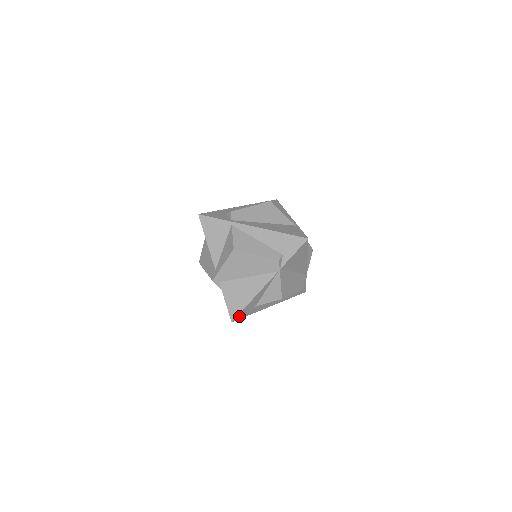
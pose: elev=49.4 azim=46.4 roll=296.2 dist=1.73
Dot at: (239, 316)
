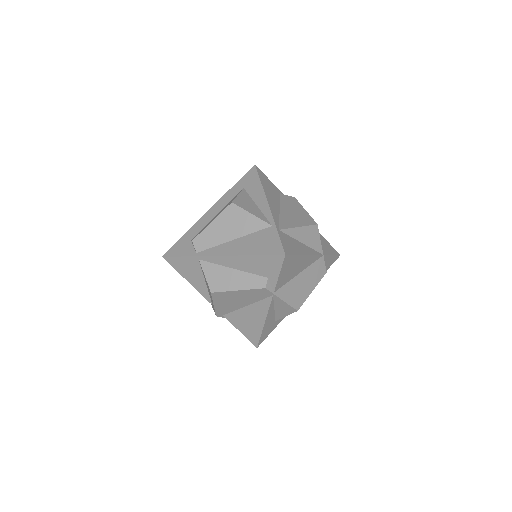
Dot at: (262, 339)
